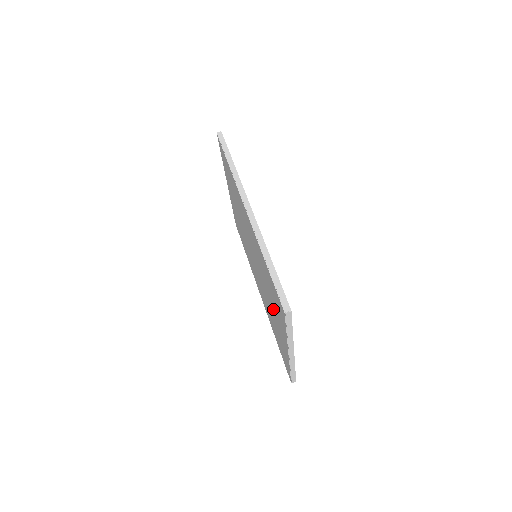
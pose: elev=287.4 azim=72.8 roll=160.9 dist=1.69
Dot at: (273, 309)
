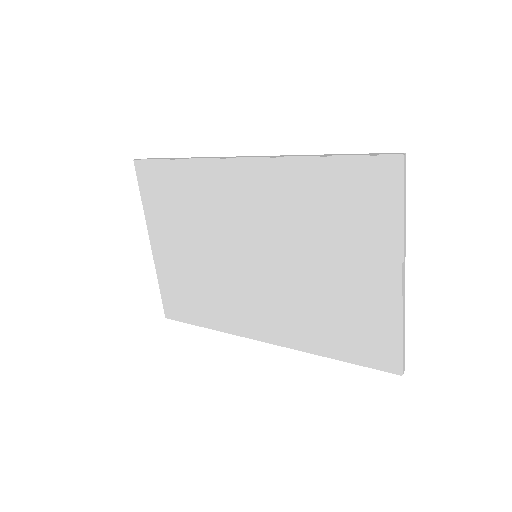
Dot at: (339, 256)
